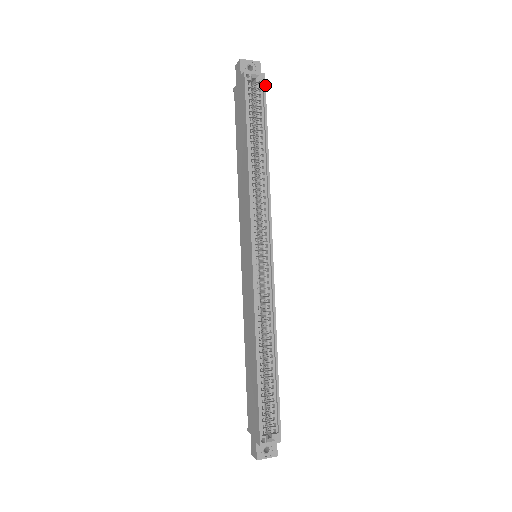
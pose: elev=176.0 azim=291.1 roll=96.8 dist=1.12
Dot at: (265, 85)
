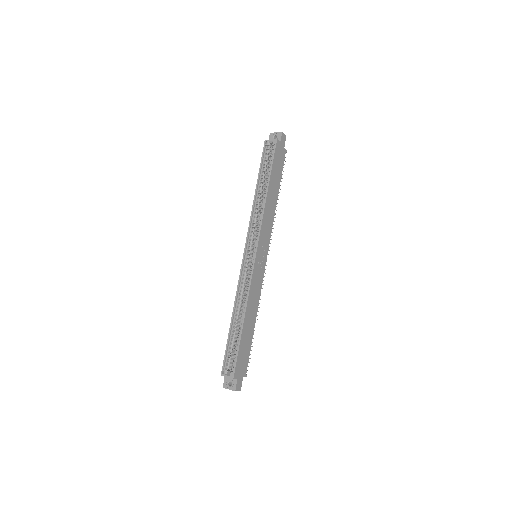
Dot at: (276, 146)
